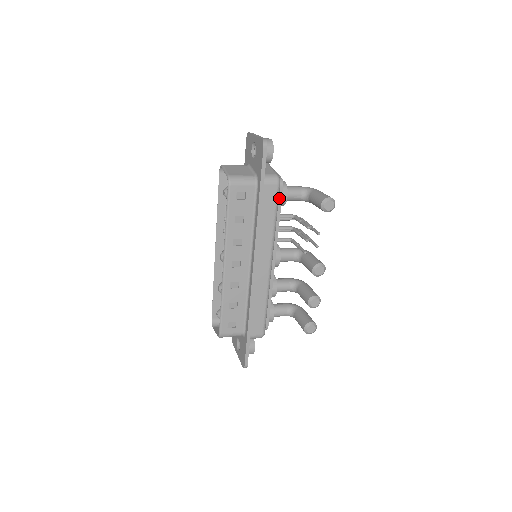
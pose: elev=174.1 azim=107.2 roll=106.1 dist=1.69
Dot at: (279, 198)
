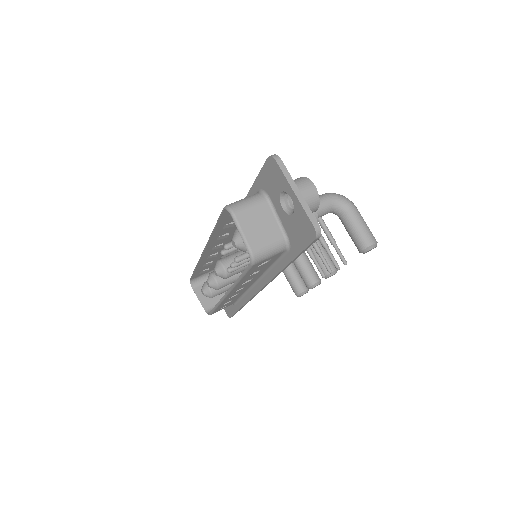
Dot at: occluded
